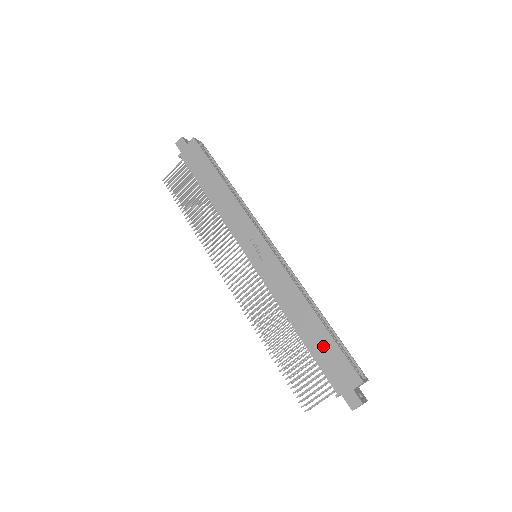
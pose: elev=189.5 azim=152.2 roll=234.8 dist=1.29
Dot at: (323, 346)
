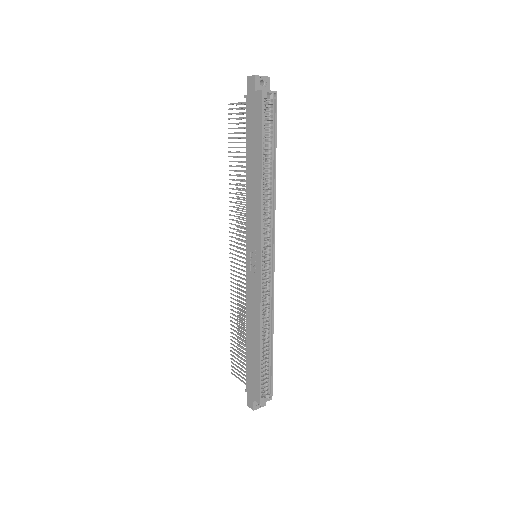
Dot at: (253, 363)
